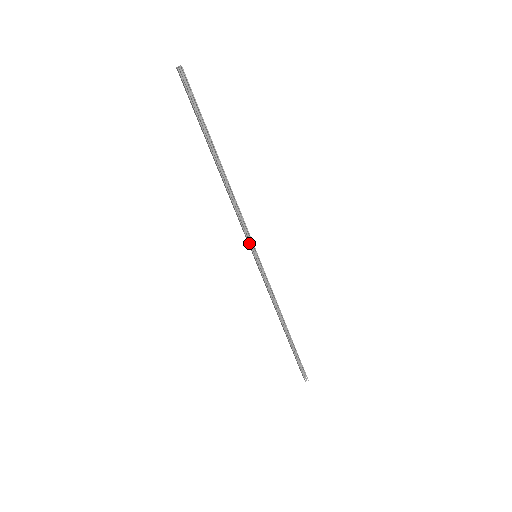
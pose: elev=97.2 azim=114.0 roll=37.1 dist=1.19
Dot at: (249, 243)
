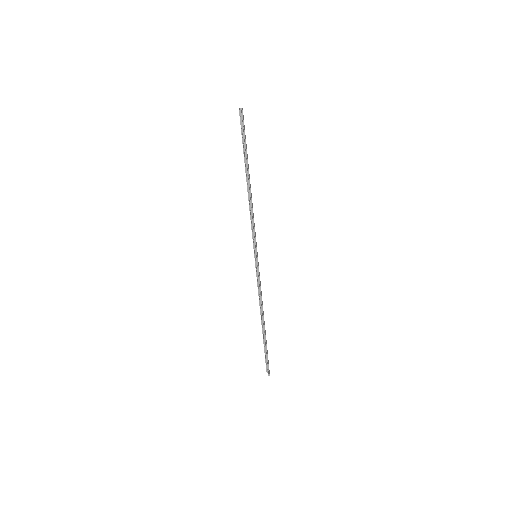
Dot at: (253, 244)
